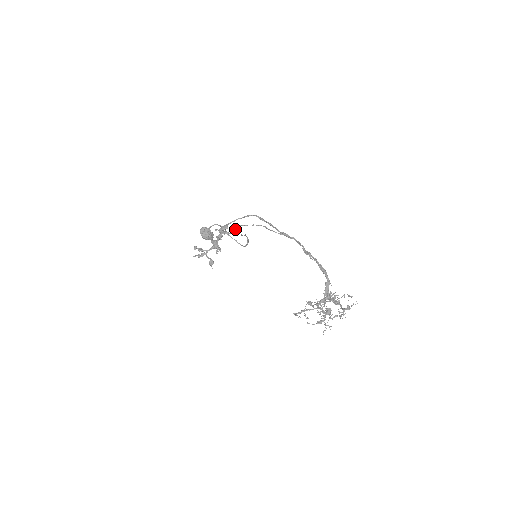
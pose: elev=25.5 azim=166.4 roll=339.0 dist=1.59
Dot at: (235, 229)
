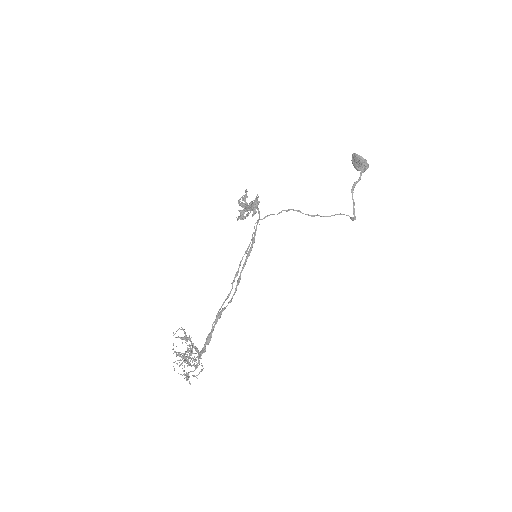
Dot at: (279, 212)
